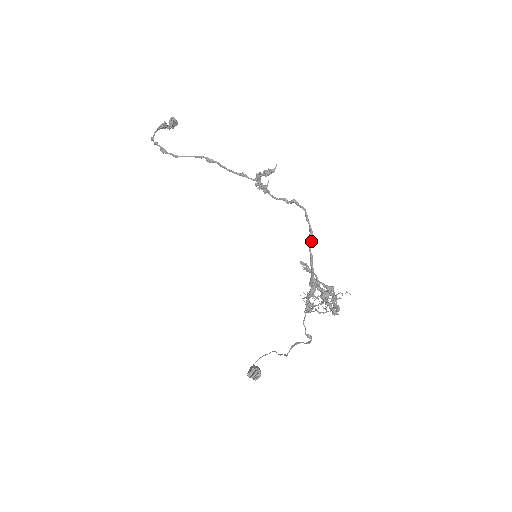
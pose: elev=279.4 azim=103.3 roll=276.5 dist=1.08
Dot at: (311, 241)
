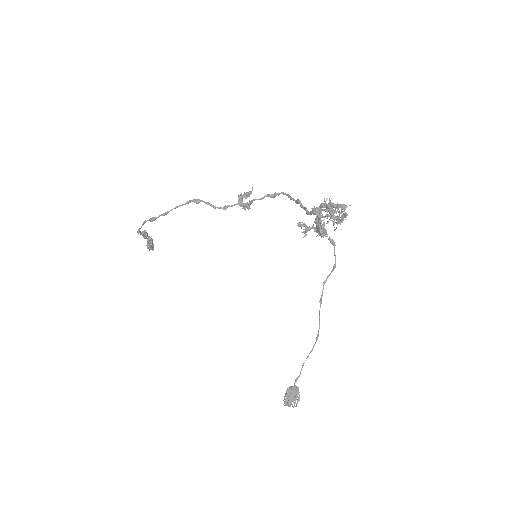
Dot at: (300, 203)
